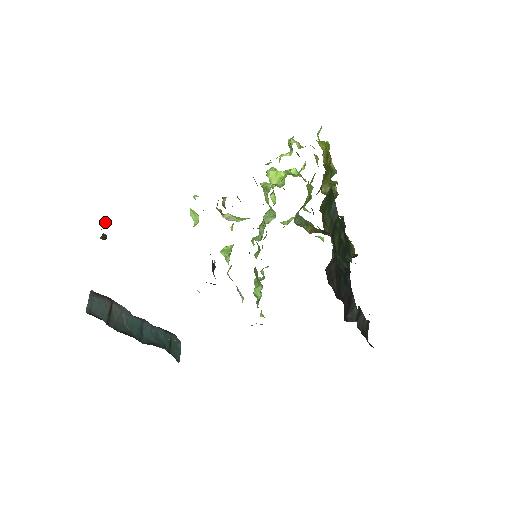
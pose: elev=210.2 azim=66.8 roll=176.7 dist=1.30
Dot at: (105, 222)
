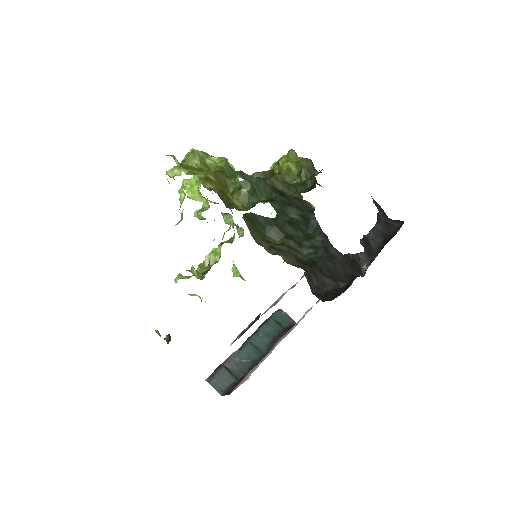
Dot at: (156, 331)
